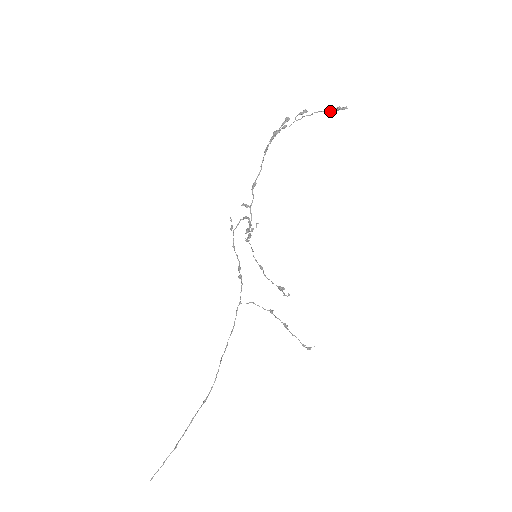
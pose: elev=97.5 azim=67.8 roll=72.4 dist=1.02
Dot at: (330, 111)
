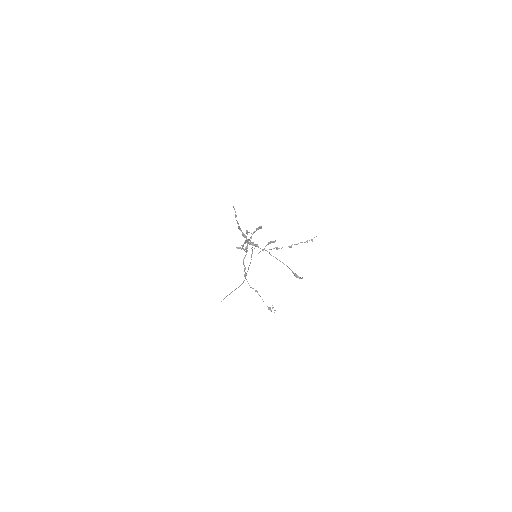
Dot at: occluded
